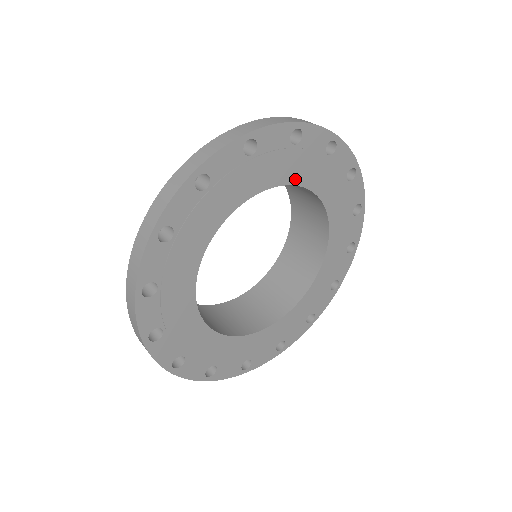
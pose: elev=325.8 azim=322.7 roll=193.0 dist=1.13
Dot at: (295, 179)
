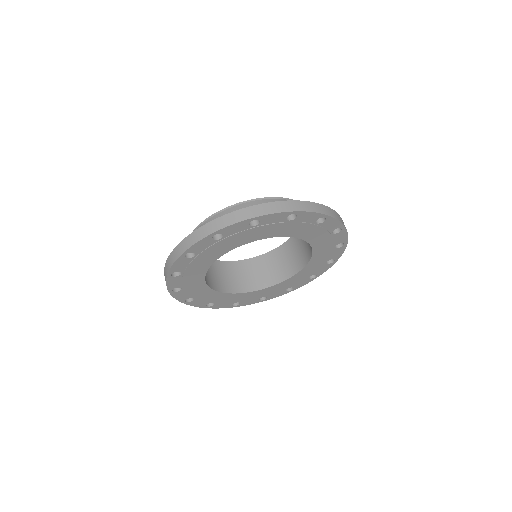
Dot at: (315, 245)
